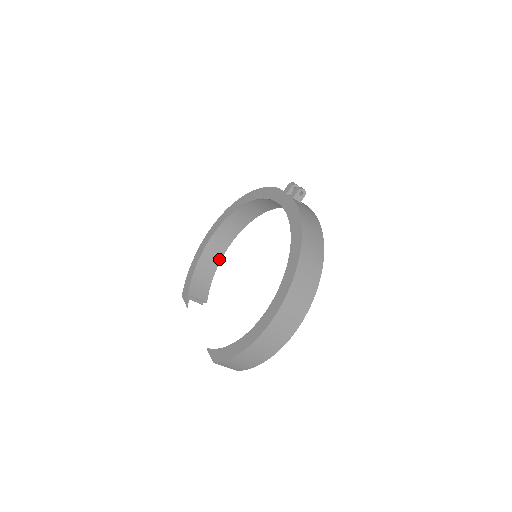
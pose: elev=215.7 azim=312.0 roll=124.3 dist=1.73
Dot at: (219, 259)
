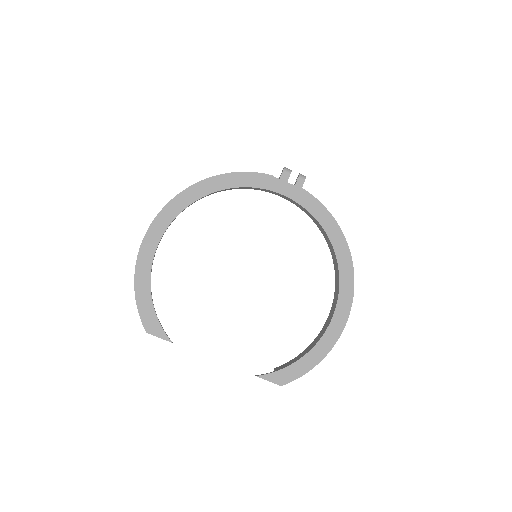
Dot at: occluded
